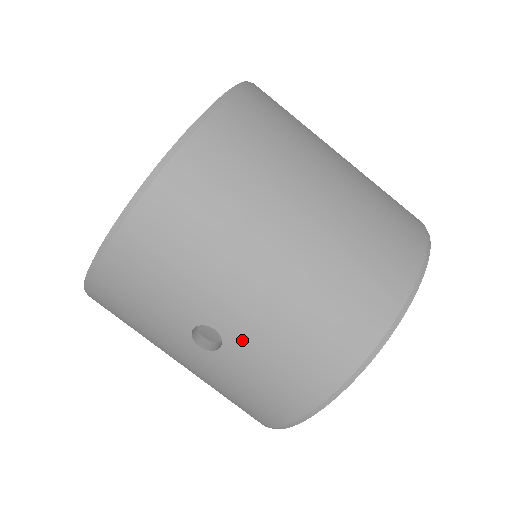
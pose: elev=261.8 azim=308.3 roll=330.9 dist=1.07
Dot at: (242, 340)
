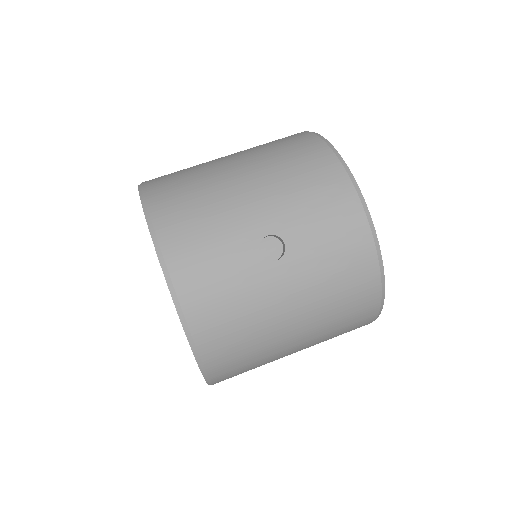
Dot at: (285, 222)
